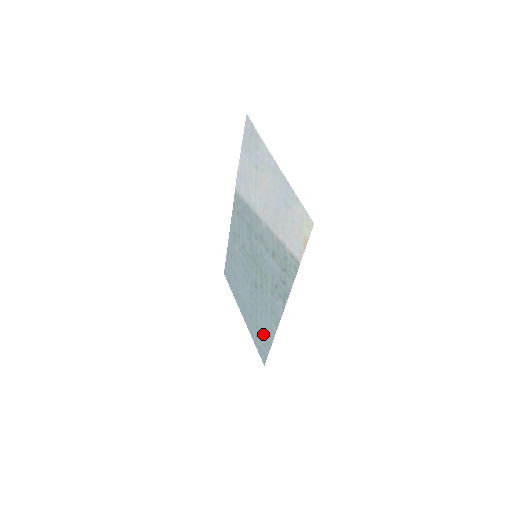
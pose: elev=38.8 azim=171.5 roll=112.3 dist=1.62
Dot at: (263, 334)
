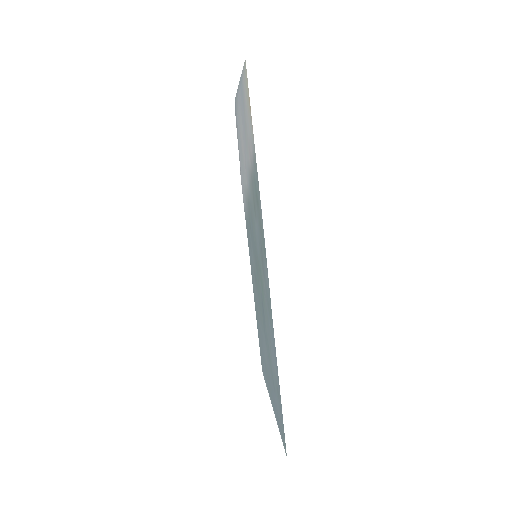
Dot at: (275, 383)
